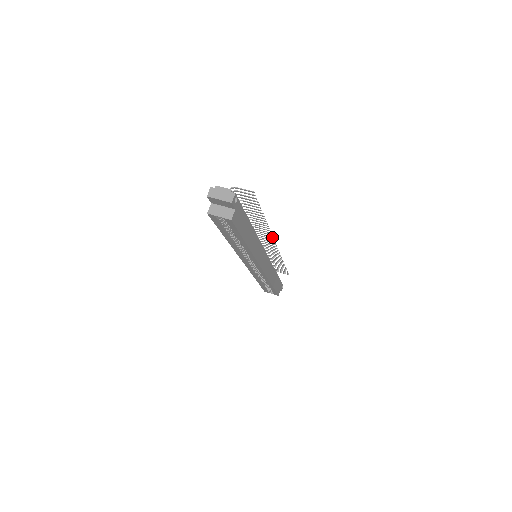
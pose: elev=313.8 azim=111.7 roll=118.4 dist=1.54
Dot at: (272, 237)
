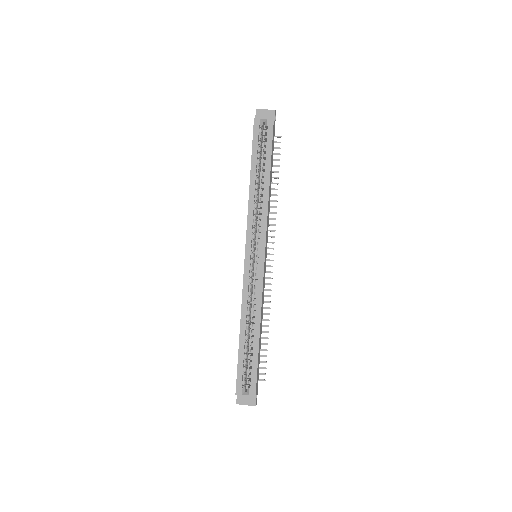
Dot at: (274, 237)
